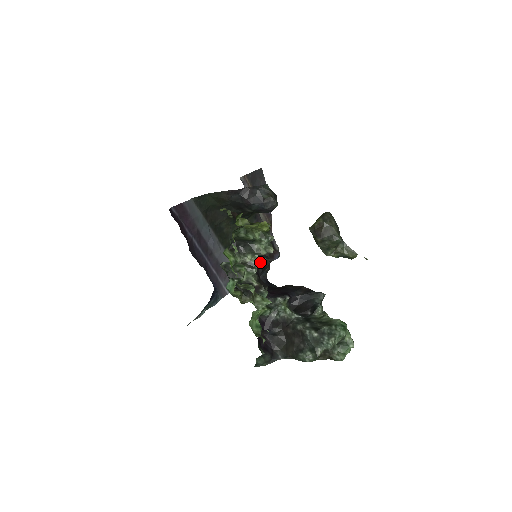
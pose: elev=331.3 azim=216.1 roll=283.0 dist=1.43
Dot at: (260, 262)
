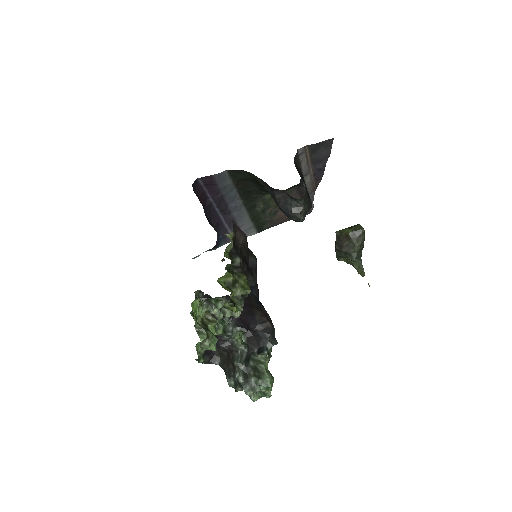
Dot at: occluded
